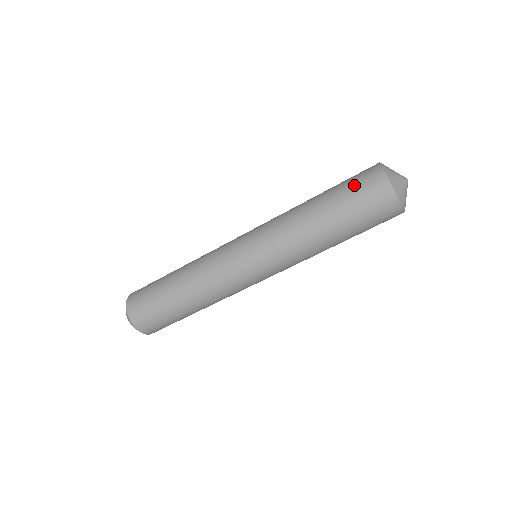
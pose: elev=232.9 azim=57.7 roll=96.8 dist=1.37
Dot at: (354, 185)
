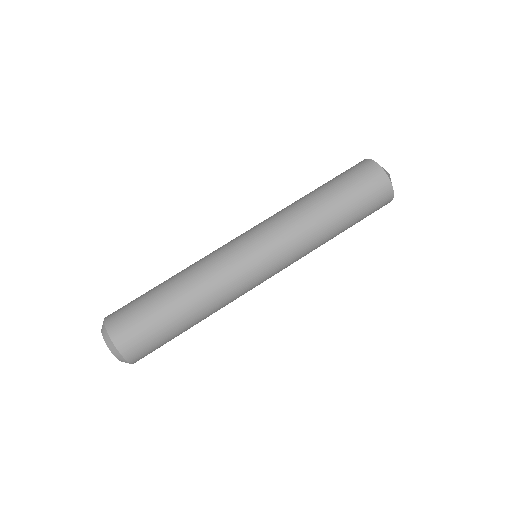
Dot at: (342, 173)
